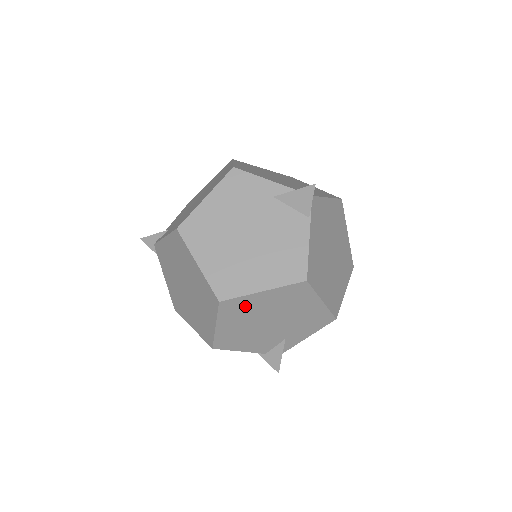
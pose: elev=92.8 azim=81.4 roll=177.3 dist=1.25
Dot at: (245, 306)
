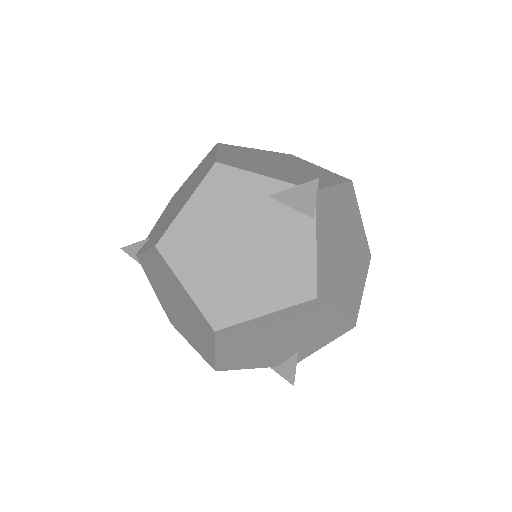
Dot at: (246, 331)
